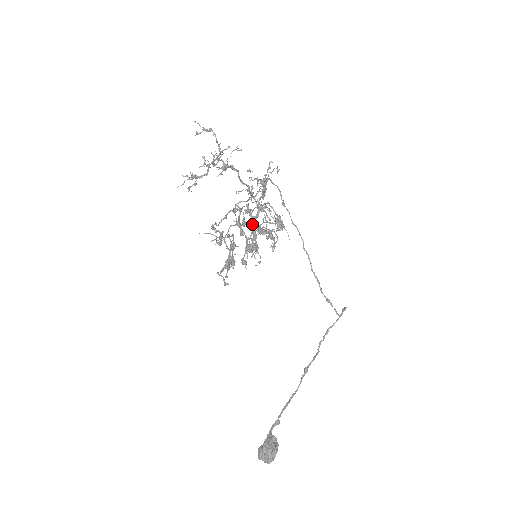
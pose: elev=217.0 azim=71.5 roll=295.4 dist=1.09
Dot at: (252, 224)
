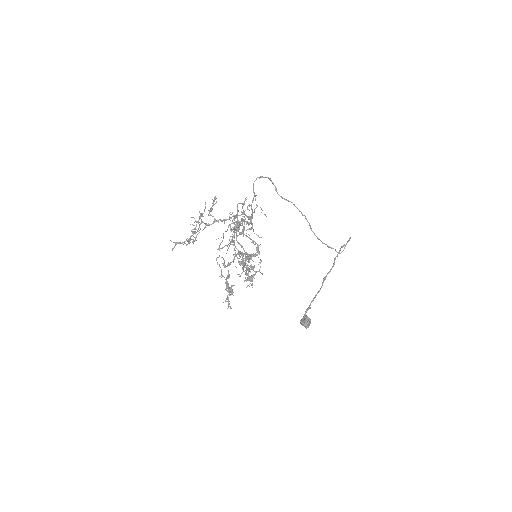
Dot at: (240, 257)
